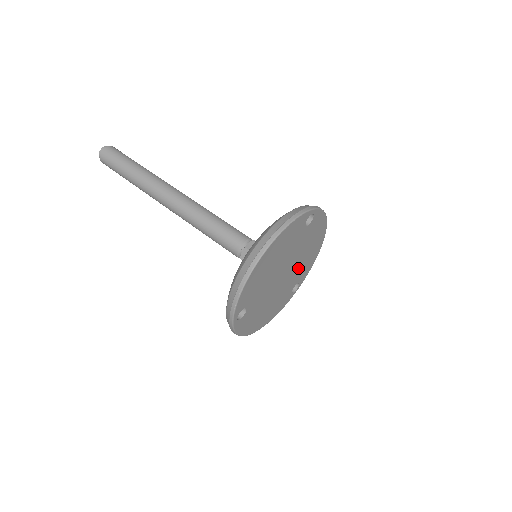
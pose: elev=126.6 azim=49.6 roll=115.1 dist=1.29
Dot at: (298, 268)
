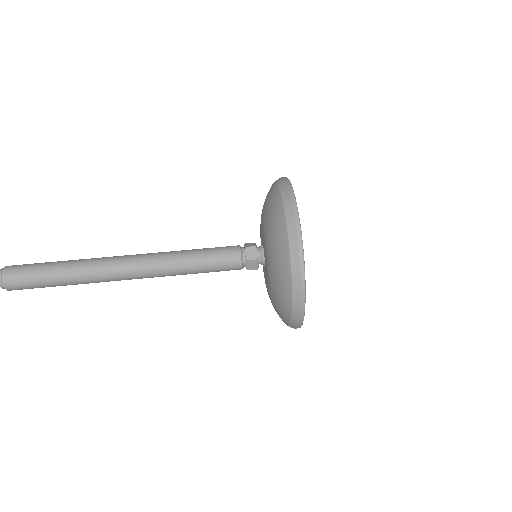
Dot at: occluded
